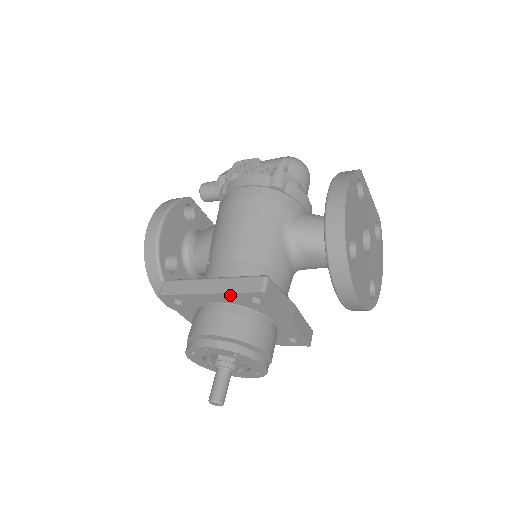
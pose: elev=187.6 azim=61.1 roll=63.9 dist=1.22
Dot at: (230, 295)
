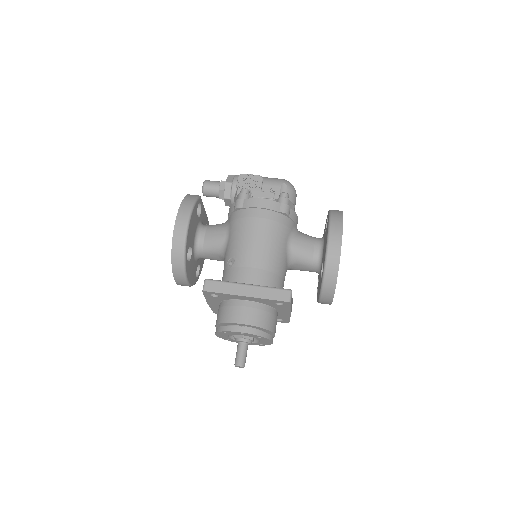
Dot at: (263, 299)
